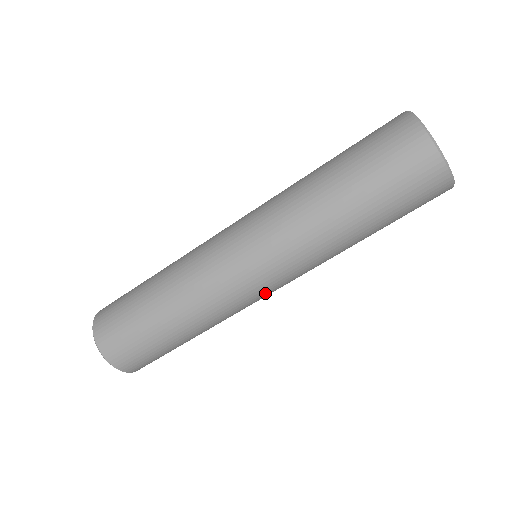
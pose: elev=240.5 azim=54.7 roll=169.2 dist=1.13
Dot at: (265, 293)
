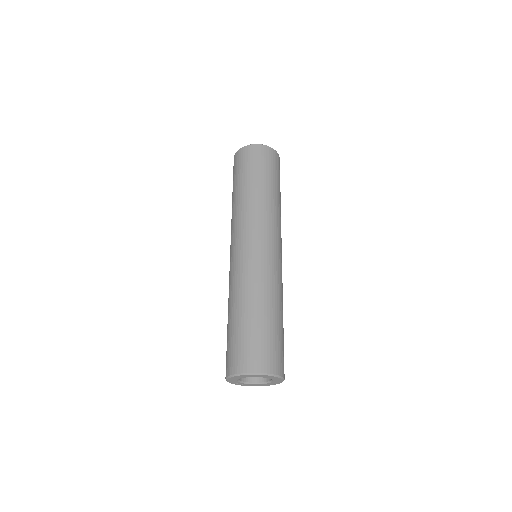
Dot at: occluded
